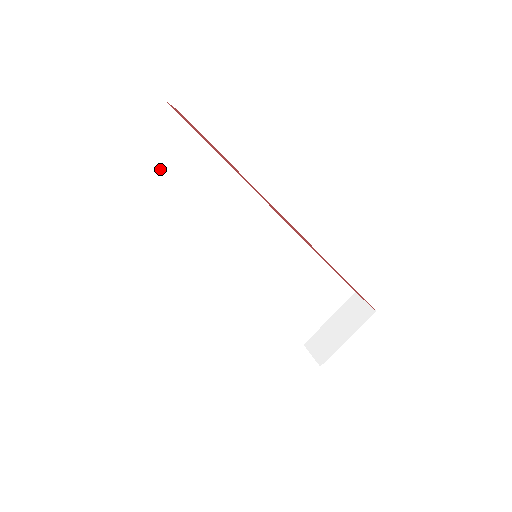
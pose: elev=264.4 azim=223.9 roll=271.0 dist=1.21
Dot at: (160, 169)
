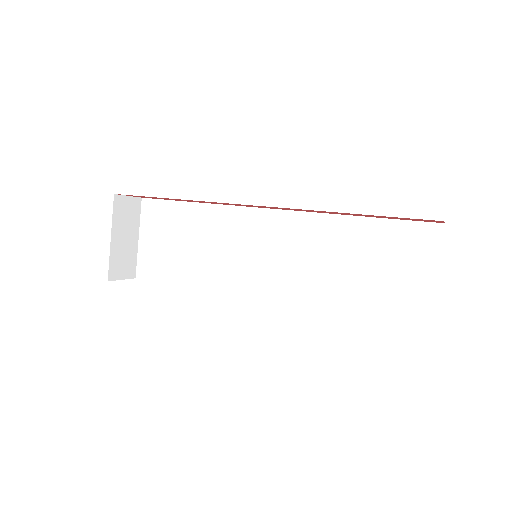
Dot at: (164, 242)
